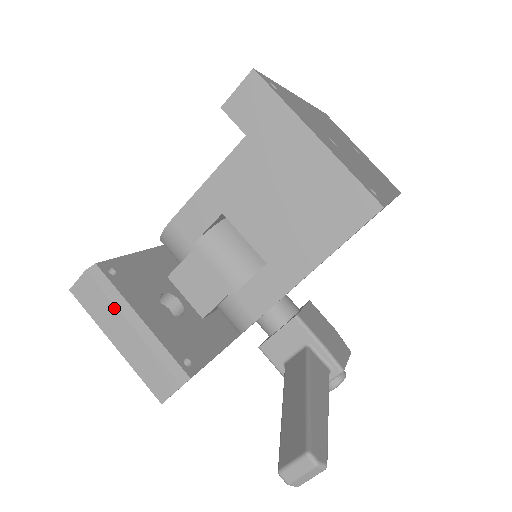
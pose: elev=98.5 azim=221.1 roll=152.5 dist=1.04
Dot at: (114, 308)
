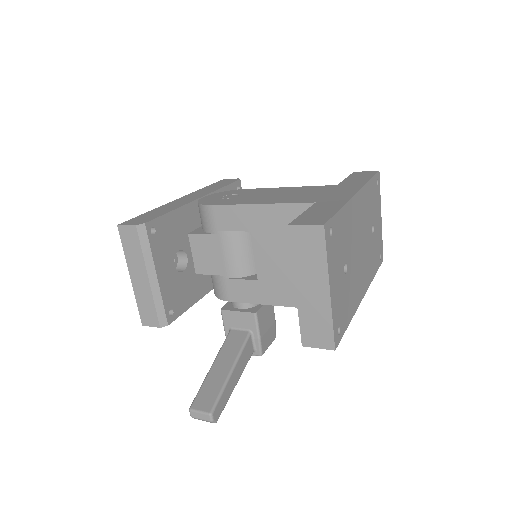
Dot at: (143, 260)
